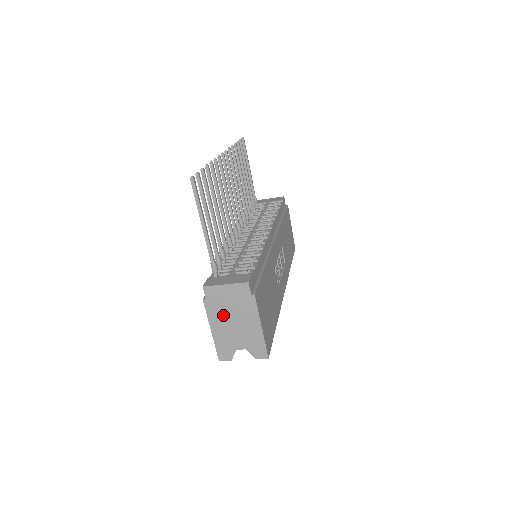
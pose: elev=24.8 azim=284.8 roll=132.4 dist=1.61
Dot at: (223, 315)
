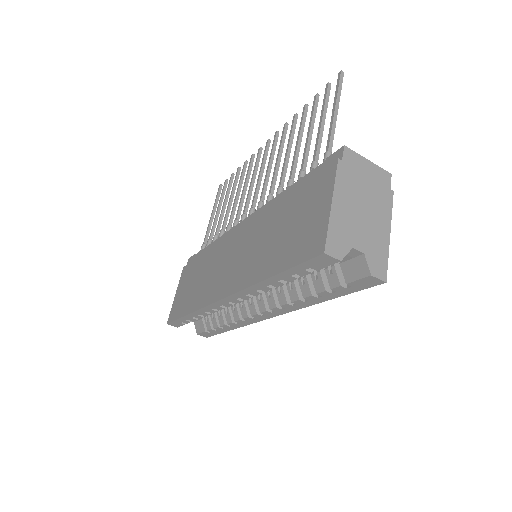
Dot at: (354, 192)
